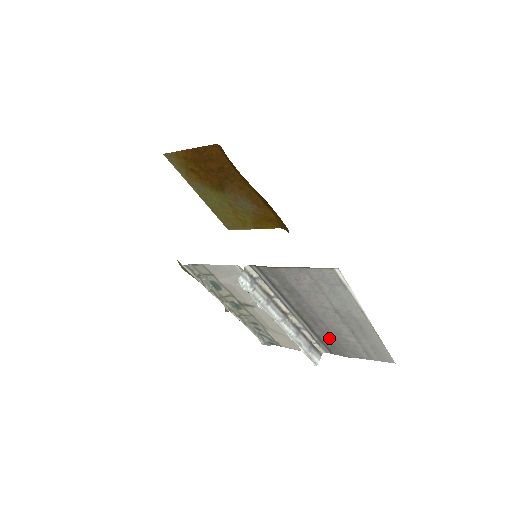
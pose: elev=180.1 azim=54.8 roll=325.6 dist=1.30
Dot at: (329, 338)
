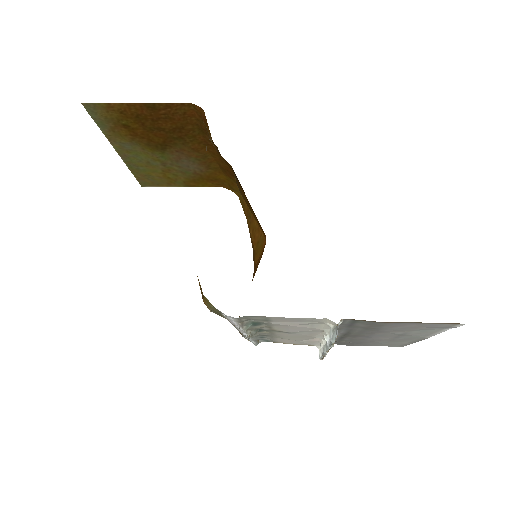
Dot at: (354, 341)
